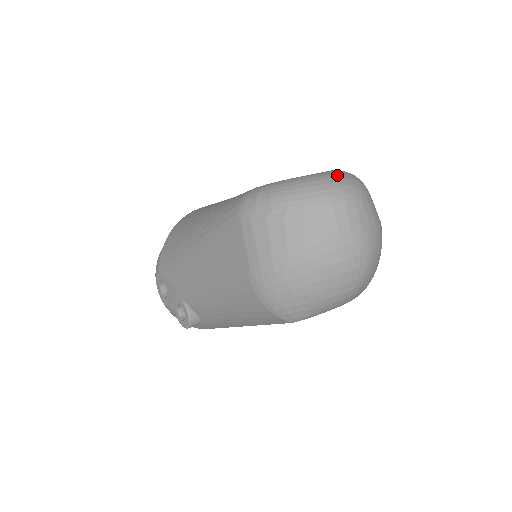
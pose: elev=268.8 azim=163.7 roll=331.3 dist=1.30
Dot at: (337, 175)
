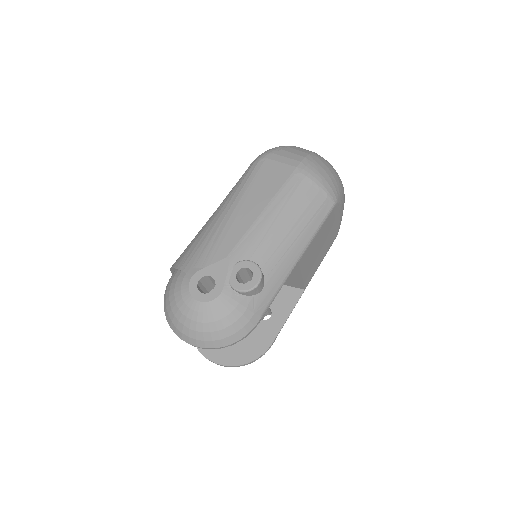
Dot at: occluded
